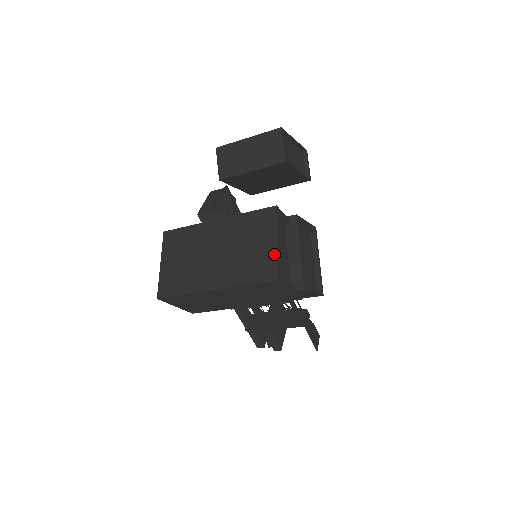
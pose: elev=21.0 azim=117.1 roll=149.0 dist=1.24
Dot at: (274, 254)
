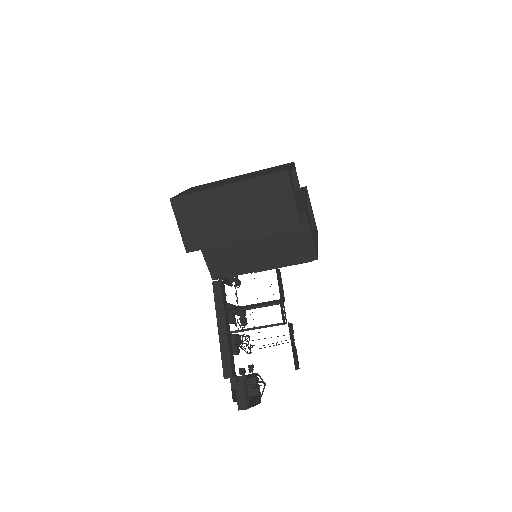
Dot at: (288, 167)
